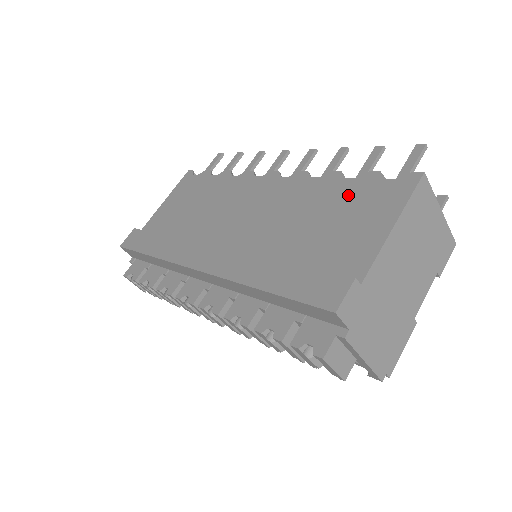
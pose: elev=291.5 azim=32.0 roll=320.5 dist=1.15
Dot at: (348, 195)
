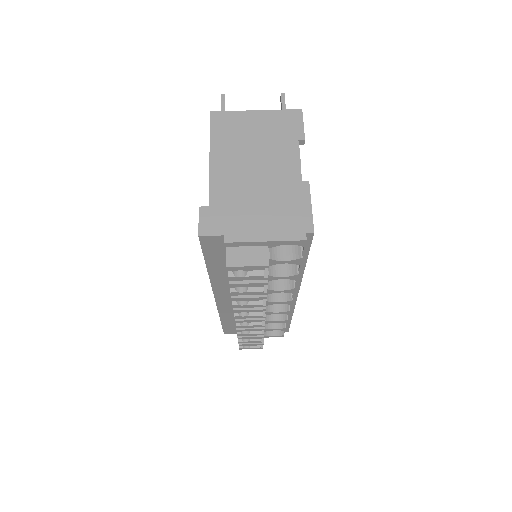
Dot at: occluded
